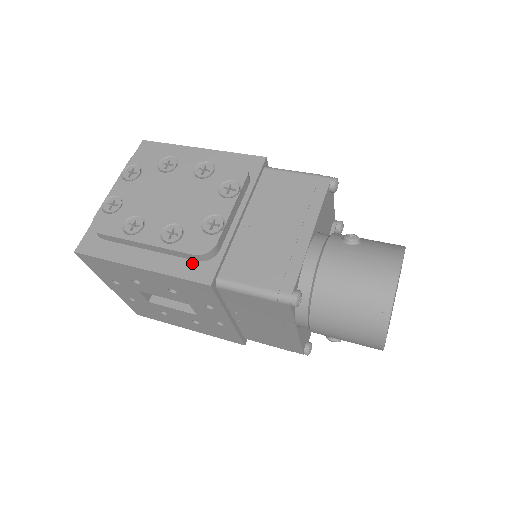
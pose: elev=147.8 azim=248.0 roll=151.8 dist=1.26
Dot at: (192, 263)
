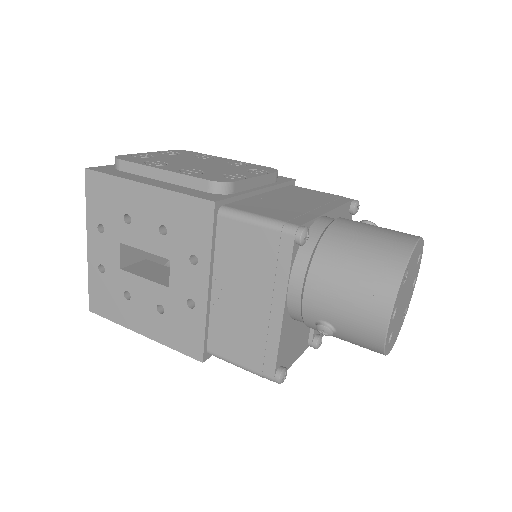
Dot at: (202, 192)
